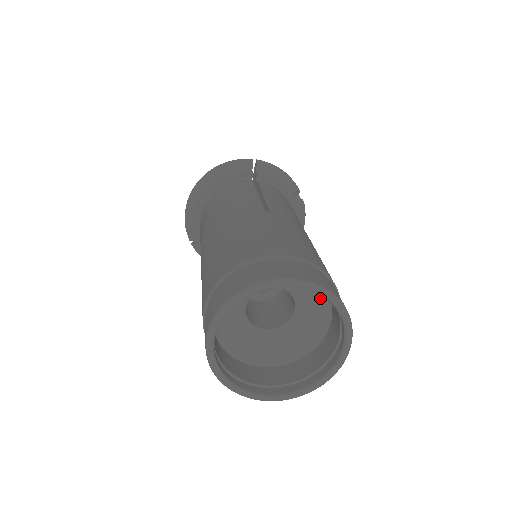
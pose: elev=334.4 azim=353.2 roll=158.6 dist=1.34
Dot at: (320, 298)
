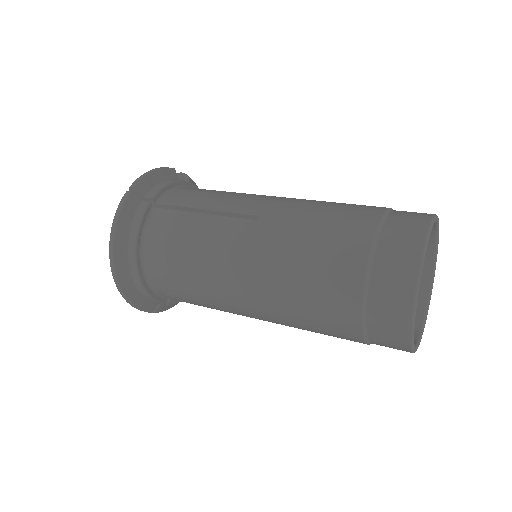
Dot at: occluded
